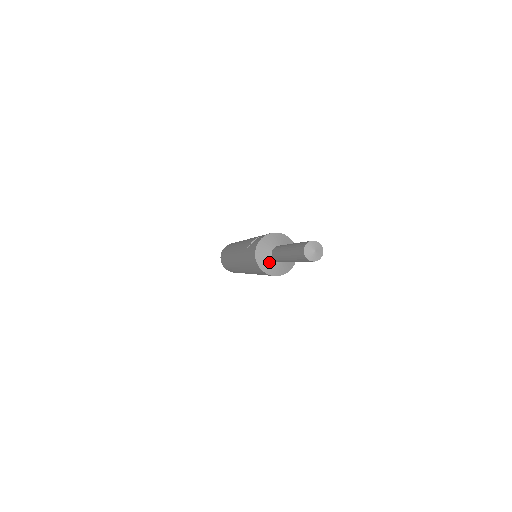
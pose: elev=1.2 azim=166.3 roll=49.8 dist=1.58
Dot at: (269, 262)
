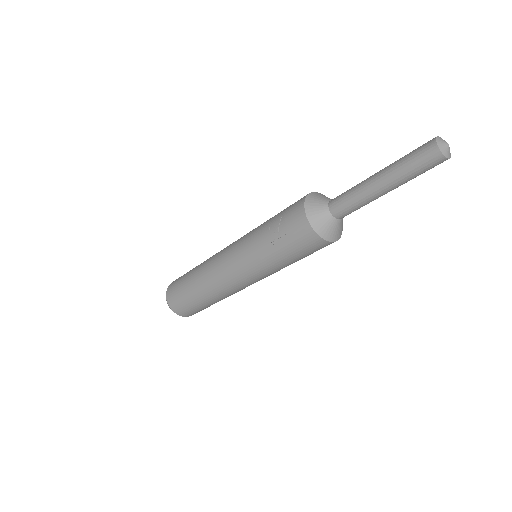
Dot at: (334, 226)
